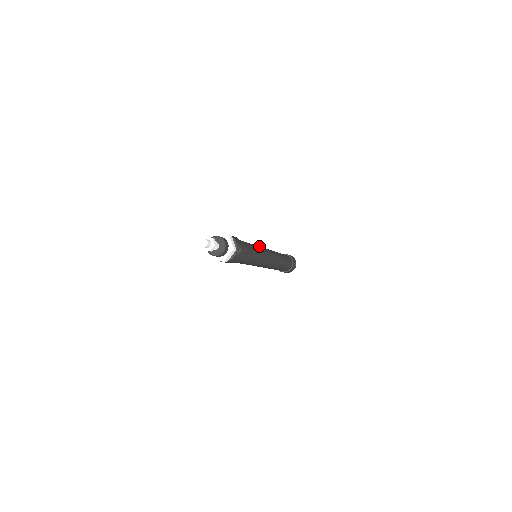
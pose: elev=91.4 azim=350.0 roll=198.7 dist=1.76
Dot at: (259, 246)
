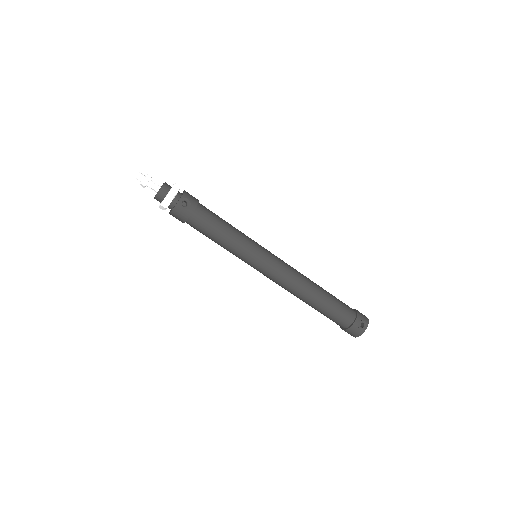
Dot at: occluded
